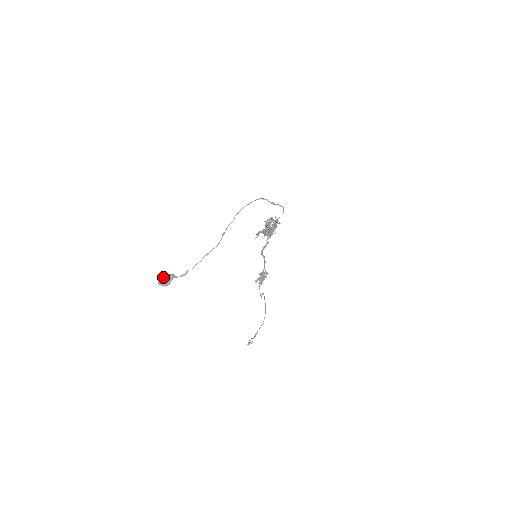
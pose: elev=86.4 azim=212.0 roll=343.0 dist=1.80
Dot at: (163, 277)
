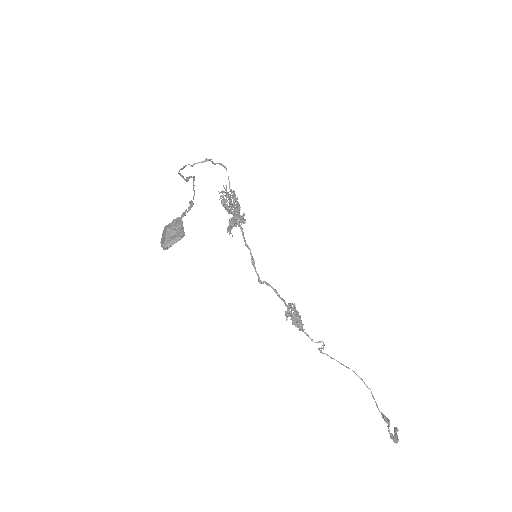
Dot at: (162, 236)
